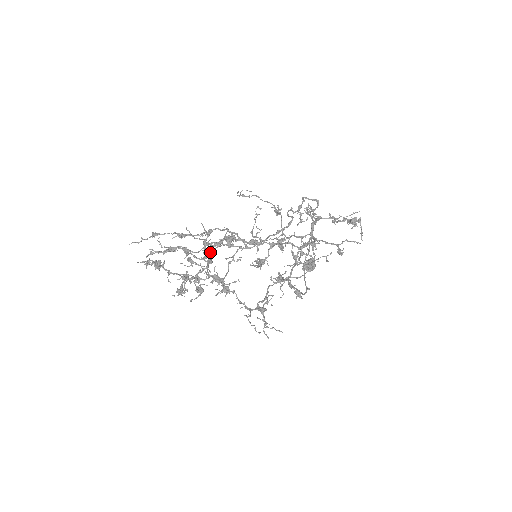
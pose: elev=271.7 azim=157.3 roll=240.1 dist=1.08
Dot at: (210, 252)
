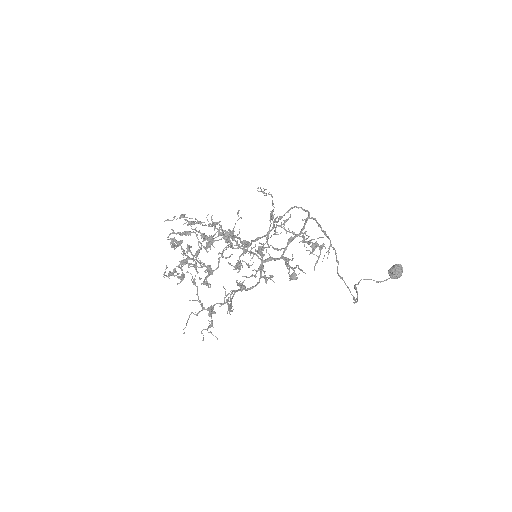
Dot at: occluded
